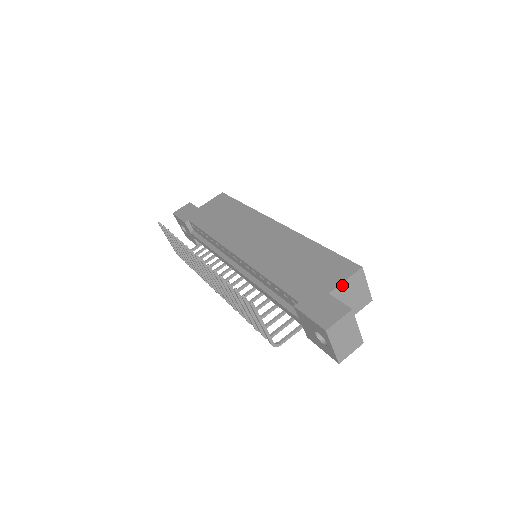
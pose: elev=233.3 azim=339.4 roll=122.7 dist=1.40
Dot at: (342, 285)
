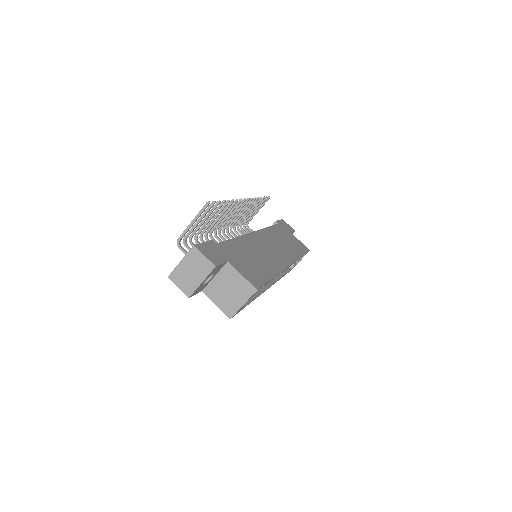
Dot at: (237, 273)
